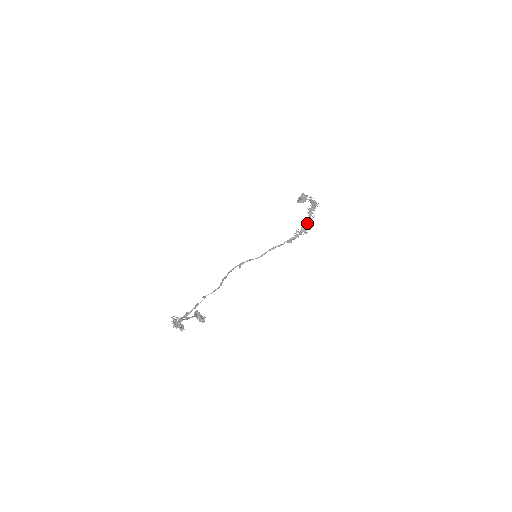
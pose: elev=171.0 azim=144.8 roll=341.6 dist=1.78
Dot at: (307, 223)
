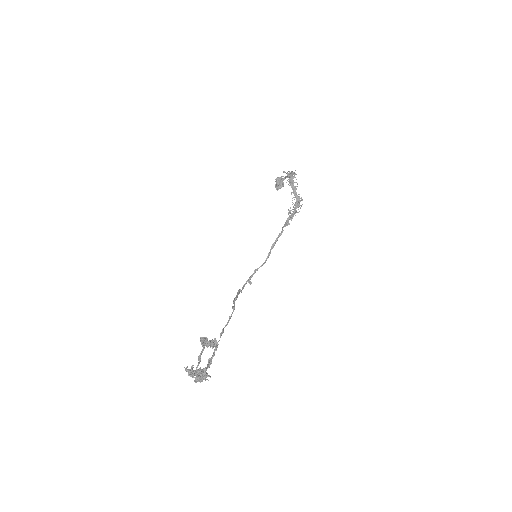
Dot at: (295, 196)
